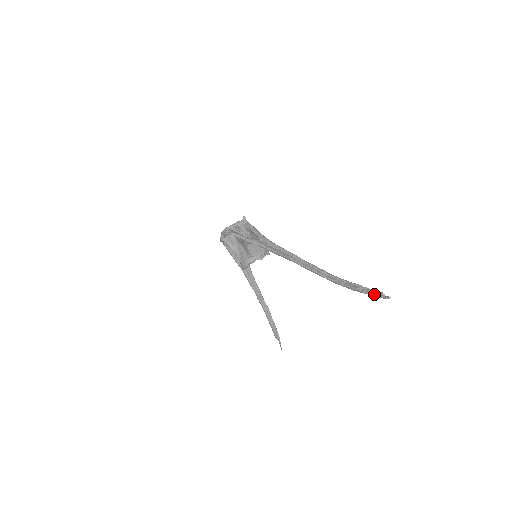
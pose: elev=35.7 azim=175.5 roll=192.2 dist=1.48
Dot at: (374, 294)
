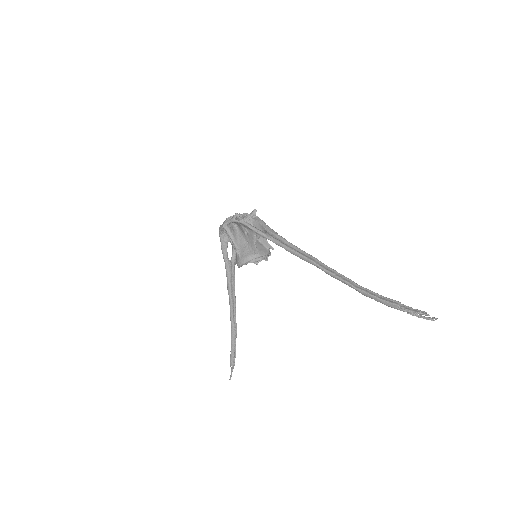
Dot at: (416, 312)
